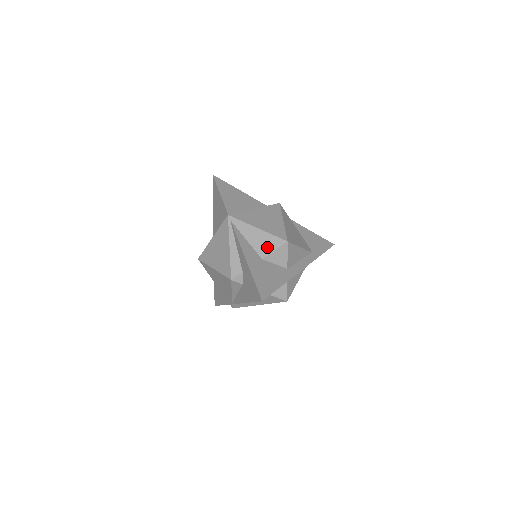
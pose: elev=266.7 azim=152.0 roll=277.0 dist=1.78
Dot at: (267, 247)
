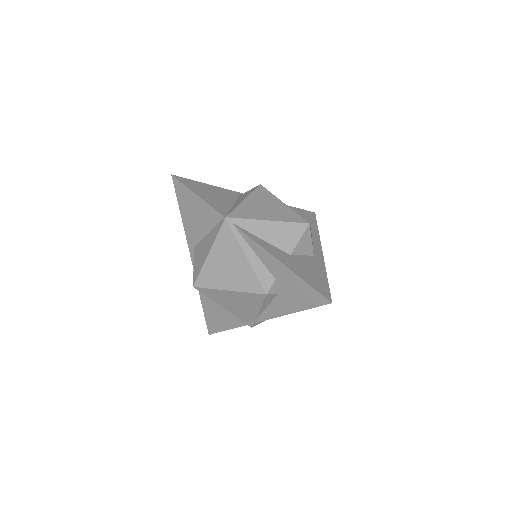
Dot at: (290, 239)
